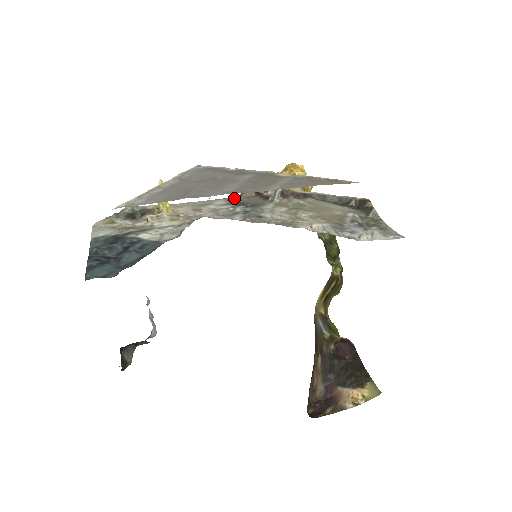
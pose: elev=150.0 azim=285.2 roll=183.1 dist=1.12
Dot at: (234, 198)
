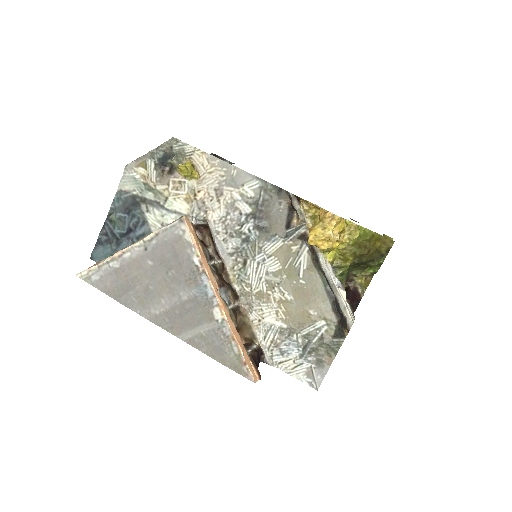
Dot at: (266, 193)
